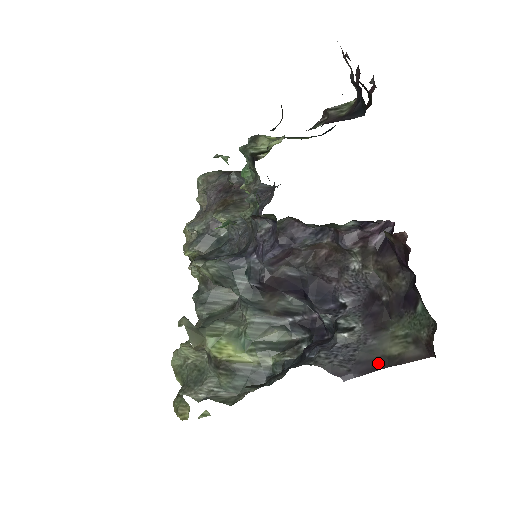
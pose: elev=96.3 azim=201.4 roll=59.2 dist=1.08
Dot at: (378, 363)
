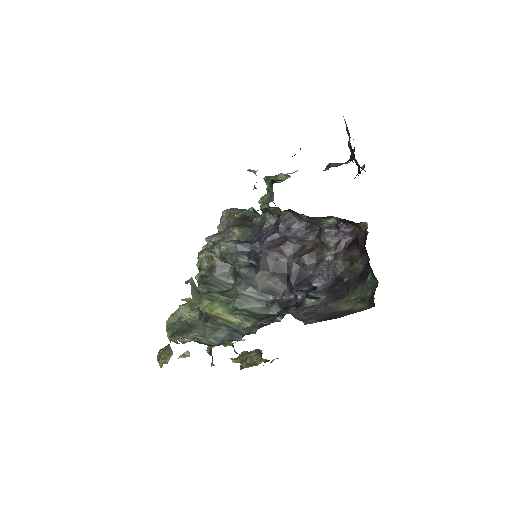
Dot at: (333, 315)
